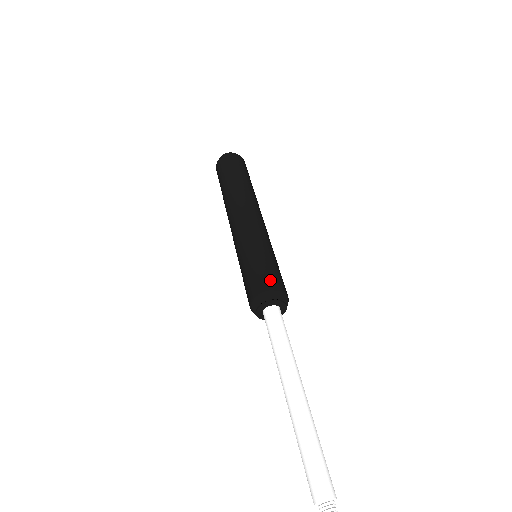
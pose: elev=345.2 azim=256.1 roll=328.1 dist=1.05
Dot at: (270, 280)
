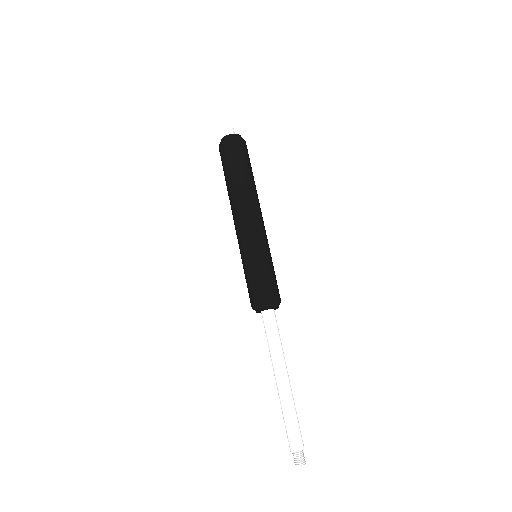
Dot at: (274, 290)
